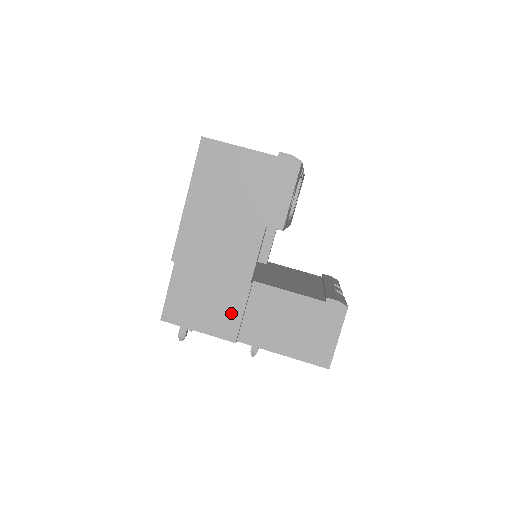
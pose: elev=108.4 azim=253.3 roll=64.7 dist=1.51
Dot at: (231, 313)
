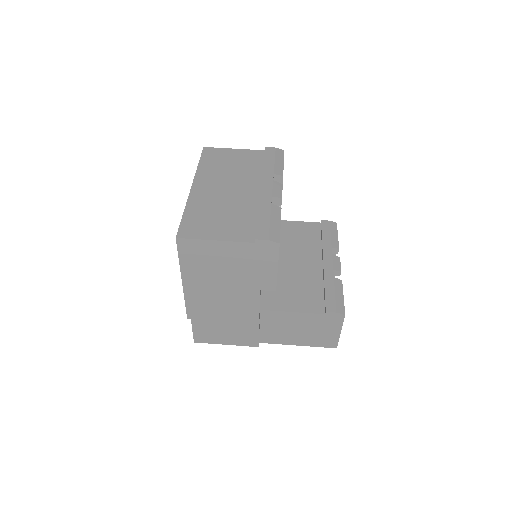
Dot at: (249, 333)
